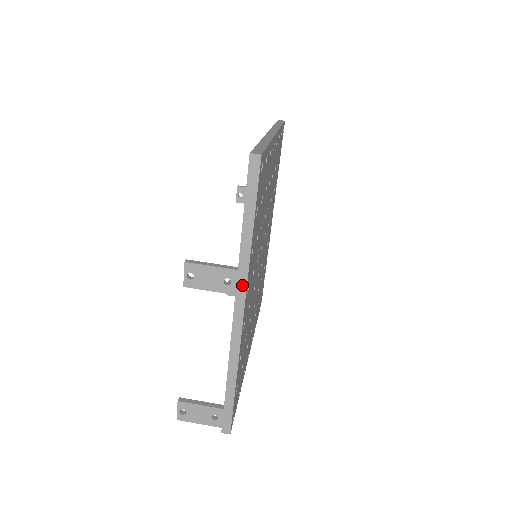
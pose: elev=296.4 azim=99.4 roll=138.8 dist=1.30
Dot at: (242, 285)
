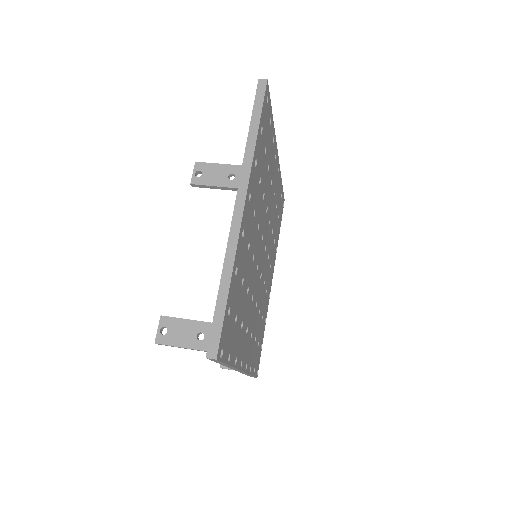
Dot at: (245, 178)
